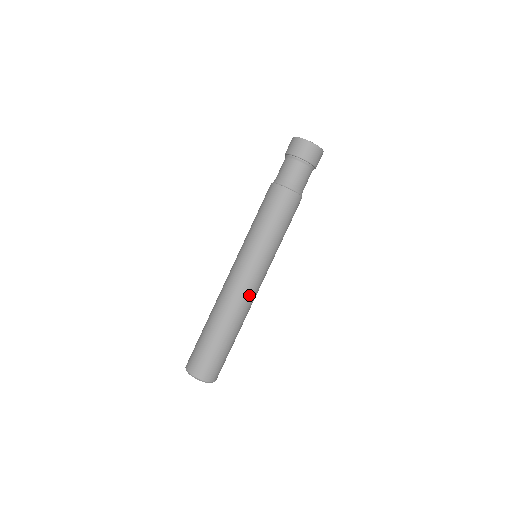
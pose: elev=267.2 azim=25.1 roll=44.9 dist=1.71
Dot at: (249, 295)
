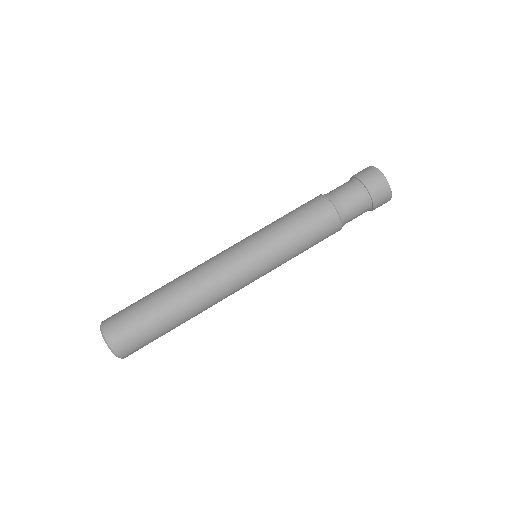
Dot at: (227, 296)
